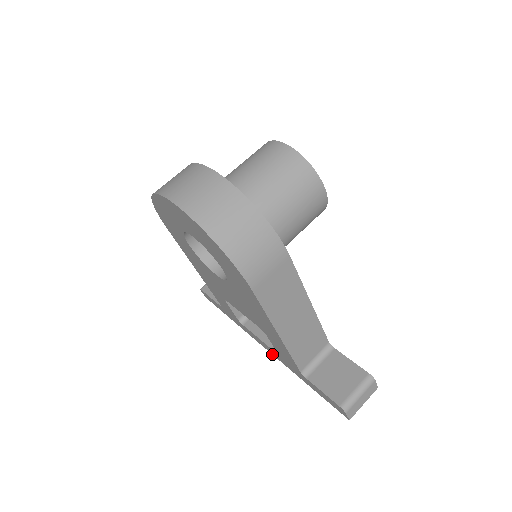
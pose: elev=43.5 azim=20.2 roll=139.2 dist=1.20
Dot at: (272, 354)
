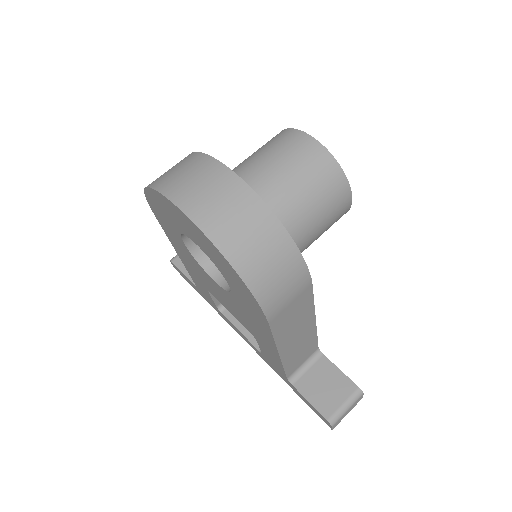
Dot at: occluded
